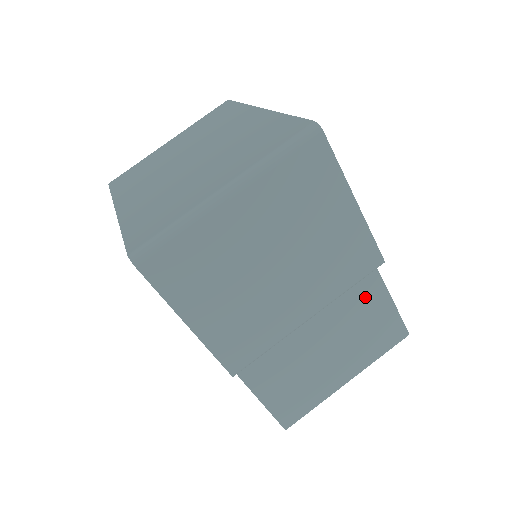
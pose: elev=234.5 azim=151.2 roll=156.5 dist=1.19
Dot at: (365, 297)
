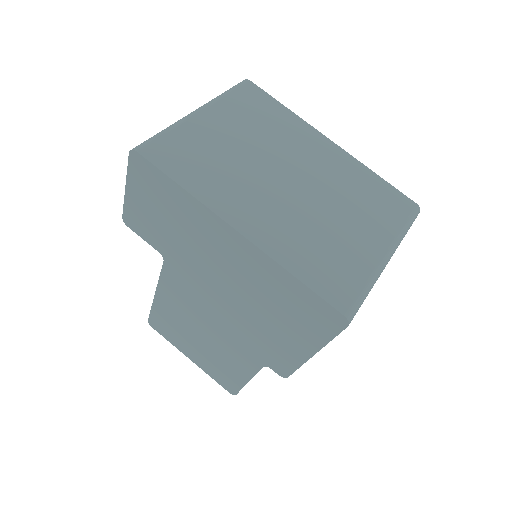
Dot at: occluded
